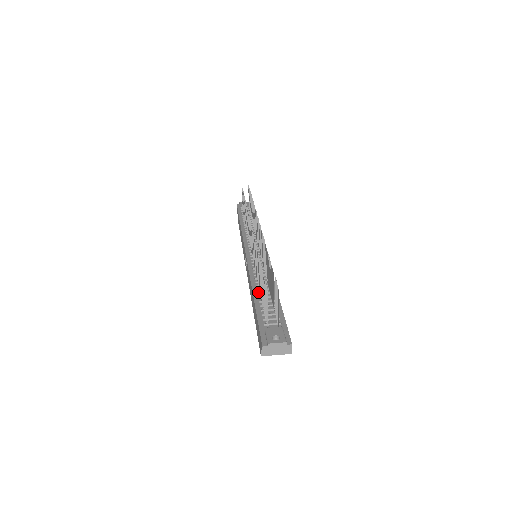
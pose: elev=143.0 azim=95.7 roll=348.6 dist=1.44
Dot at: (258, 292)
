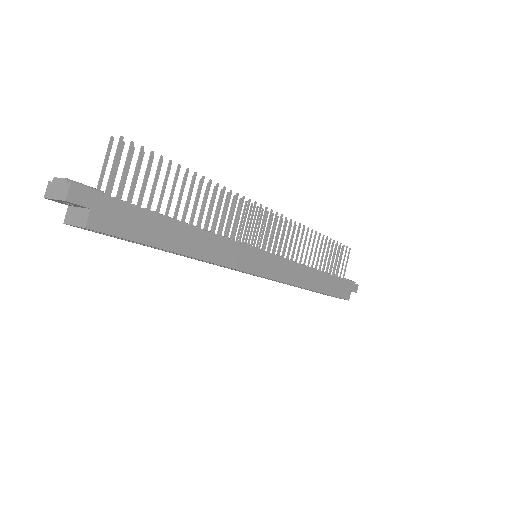
Dot at: occluded
